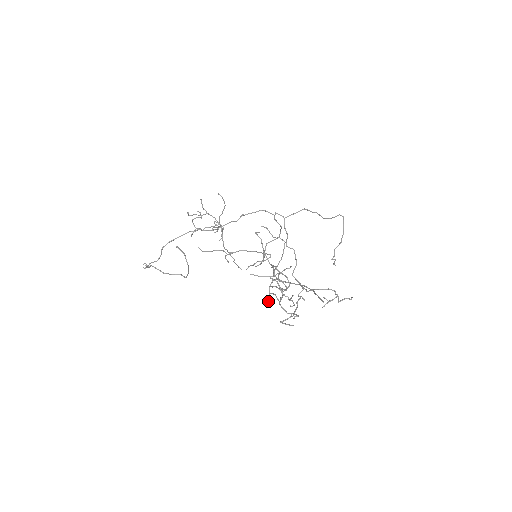
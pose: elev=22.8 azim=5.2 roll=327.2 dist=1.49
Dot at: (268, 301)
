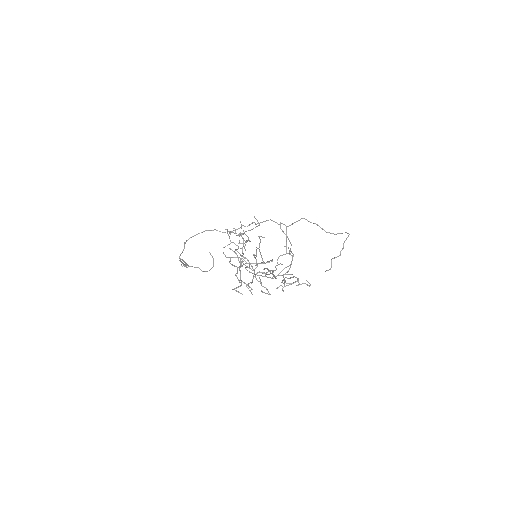
Dot at: occluded
